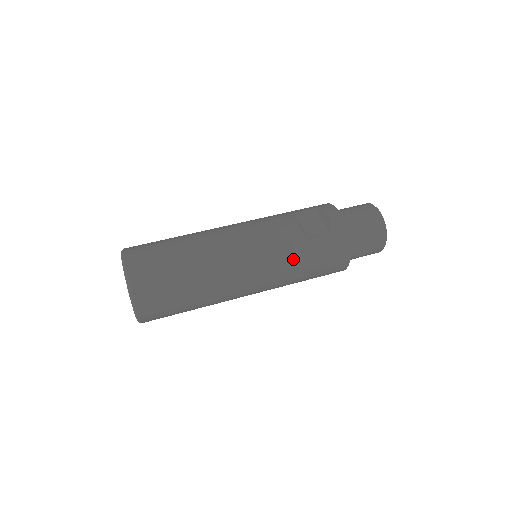
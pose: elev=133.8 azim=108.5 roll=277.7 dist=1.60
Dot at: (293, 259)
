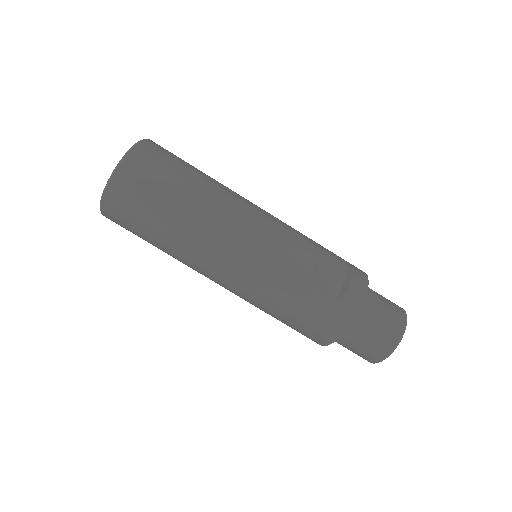
Dot at: (281, 289)
